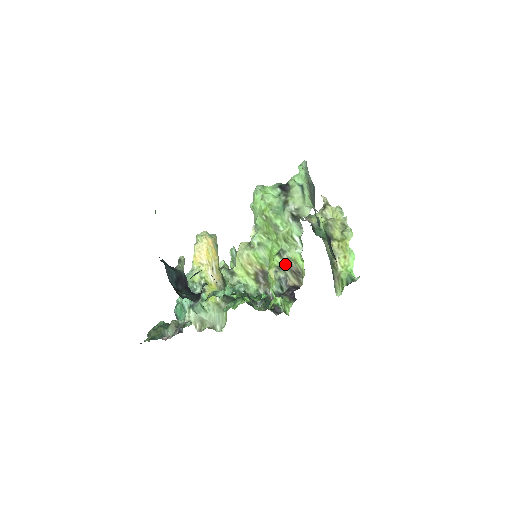
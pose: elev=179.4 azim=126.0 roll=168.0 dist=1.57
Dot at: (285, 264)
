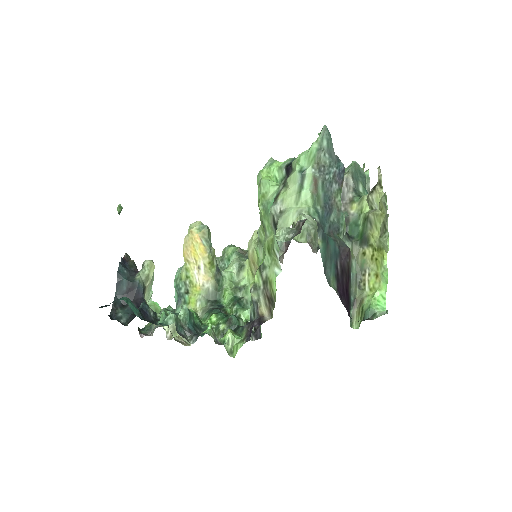
Dot at: (262, 284)
